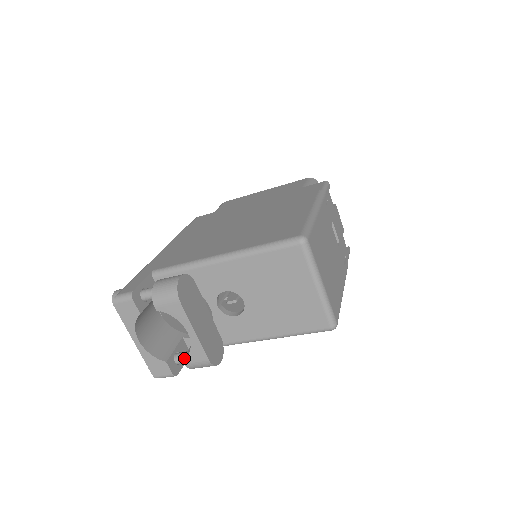
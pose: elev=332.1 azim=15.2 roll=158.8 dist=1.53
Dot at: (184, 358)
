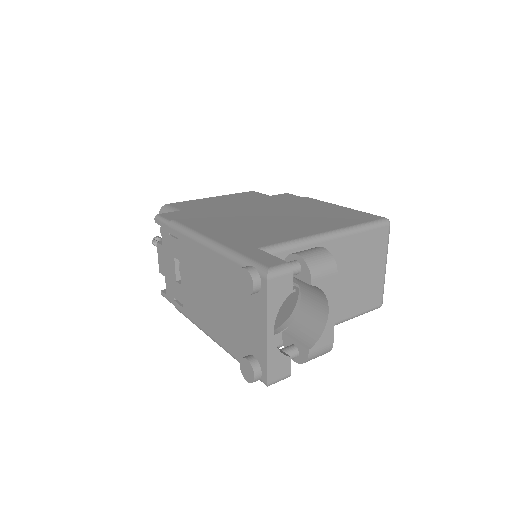
Dot at: (312, 347)
